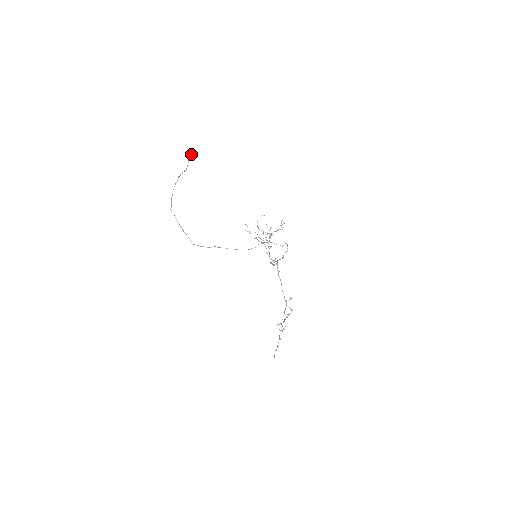
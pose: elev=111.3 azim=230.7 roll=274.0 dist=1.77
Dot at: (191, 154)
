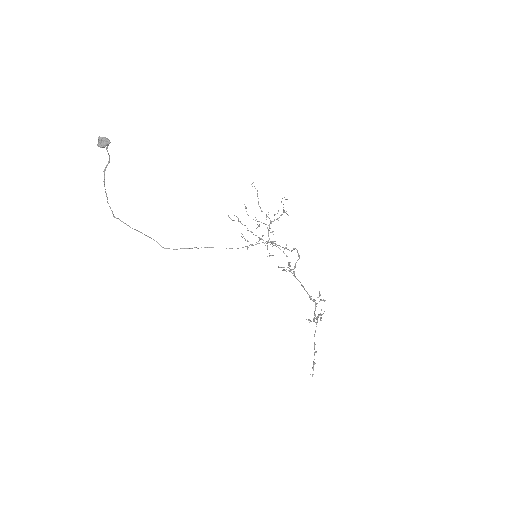
Dot at: (103, 143)
